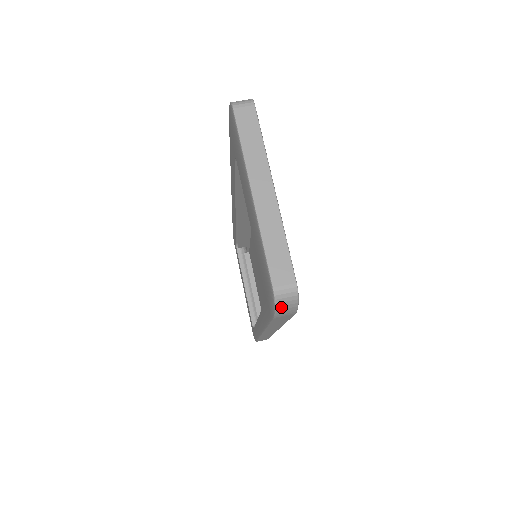
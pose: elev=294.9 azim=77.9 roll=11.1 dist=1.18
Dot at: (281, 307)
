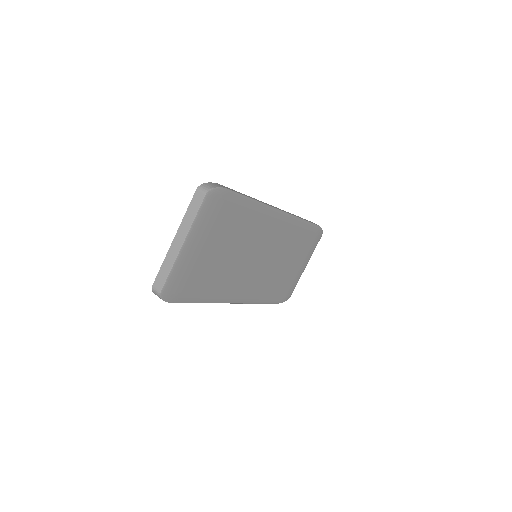
Dot at: occluded
